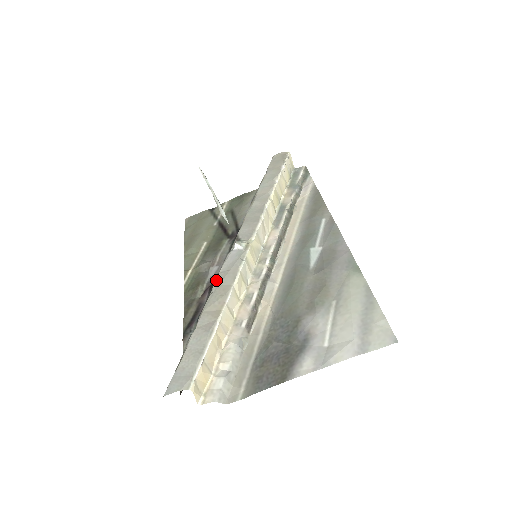
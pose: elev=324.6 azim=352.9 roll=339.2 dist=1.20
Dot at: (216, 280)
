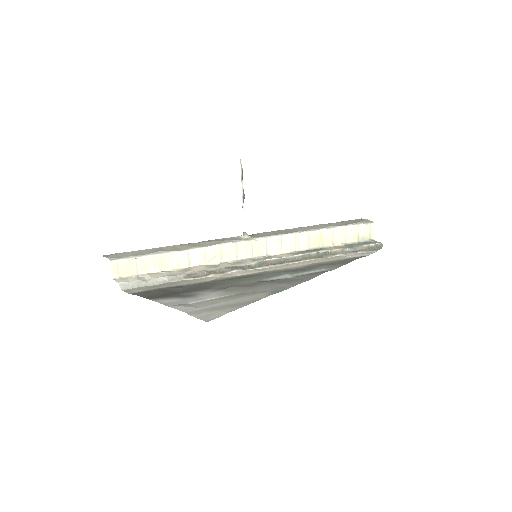
Dot at: occluded
